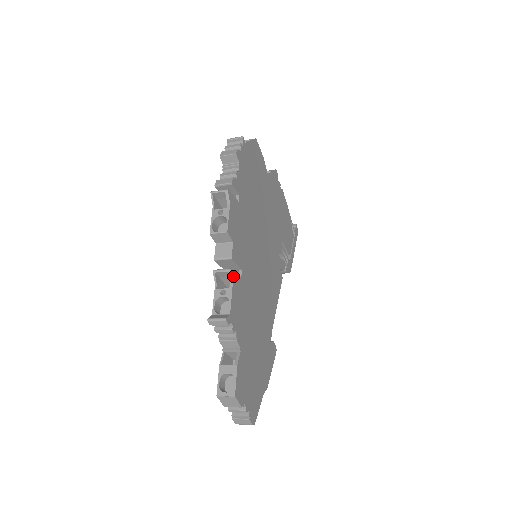
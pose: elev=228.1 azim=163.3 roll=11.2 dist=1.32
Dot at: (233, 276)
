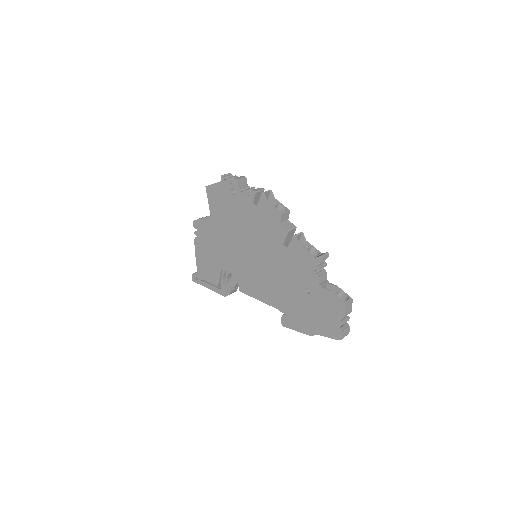
Dot at: (303, 237)
